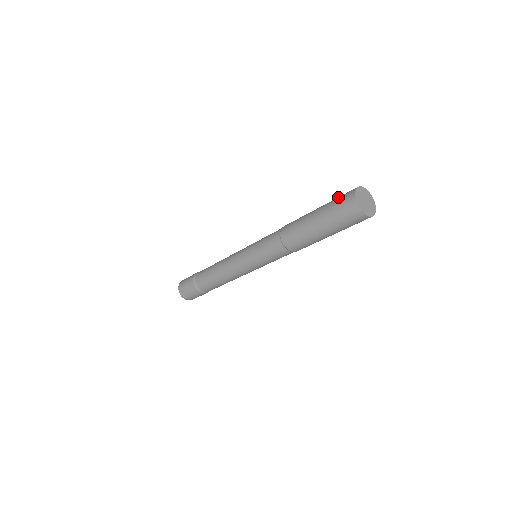
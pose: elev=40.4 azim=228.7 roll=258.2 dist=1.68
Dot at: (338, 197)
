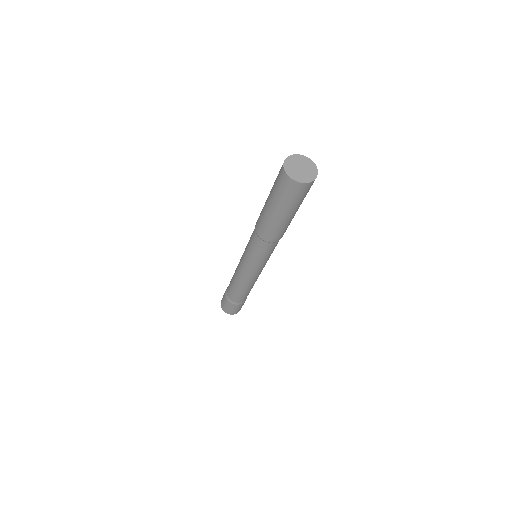
Dot at: occluded
